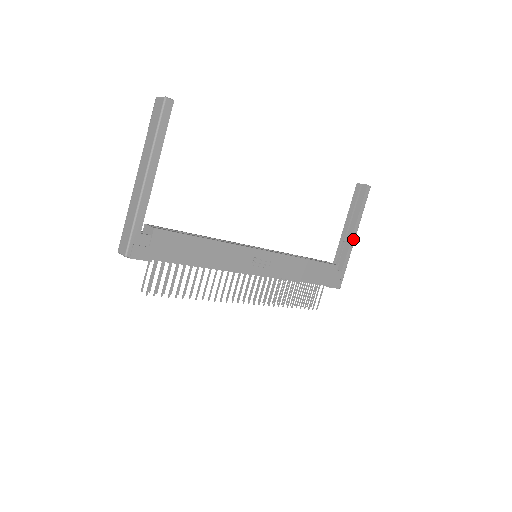
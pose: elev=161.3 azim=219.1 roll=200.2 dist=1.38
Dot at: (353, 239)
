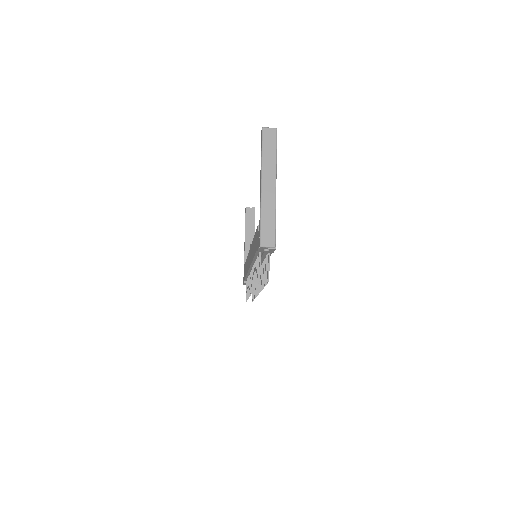
Dot at: occluded
